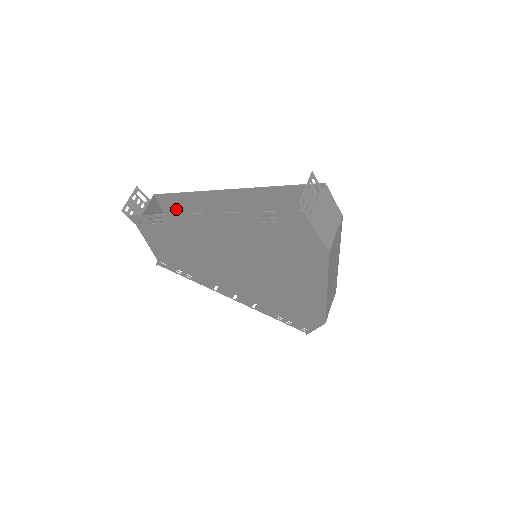
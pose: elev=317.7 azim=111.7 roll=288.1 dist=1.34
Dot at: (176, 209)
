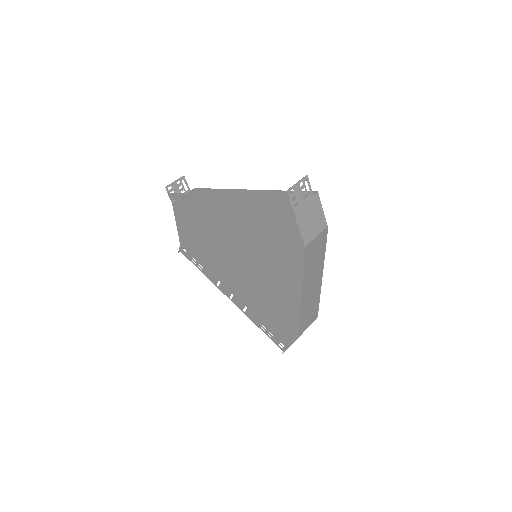
Dot at: occluded
